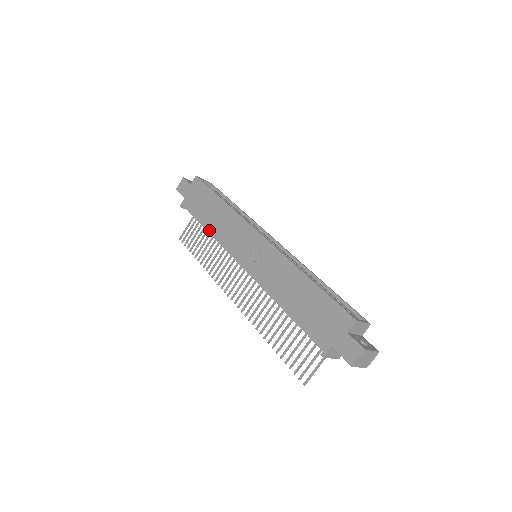
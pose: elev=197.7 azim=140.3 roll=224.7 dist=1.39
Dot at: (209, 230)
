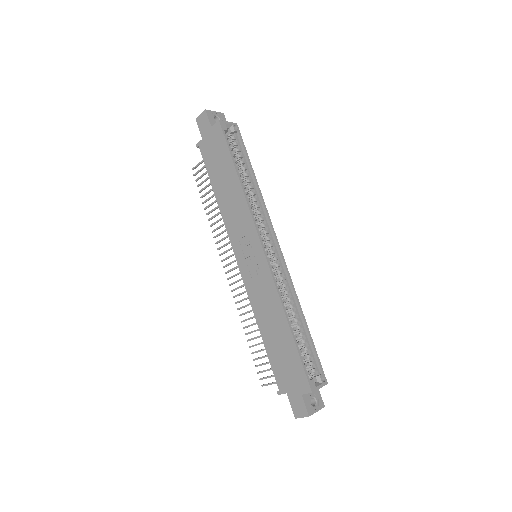
Dot at: (218, 201)
